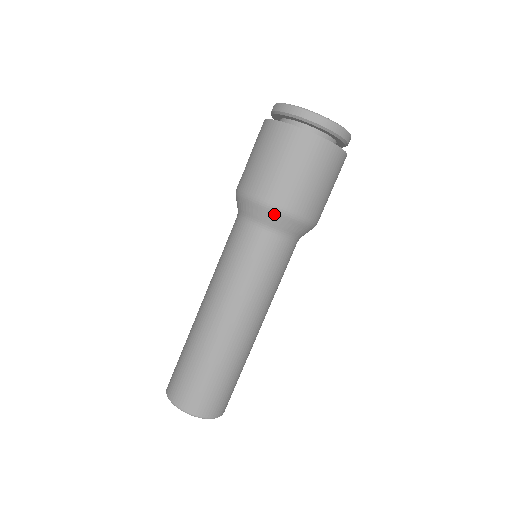
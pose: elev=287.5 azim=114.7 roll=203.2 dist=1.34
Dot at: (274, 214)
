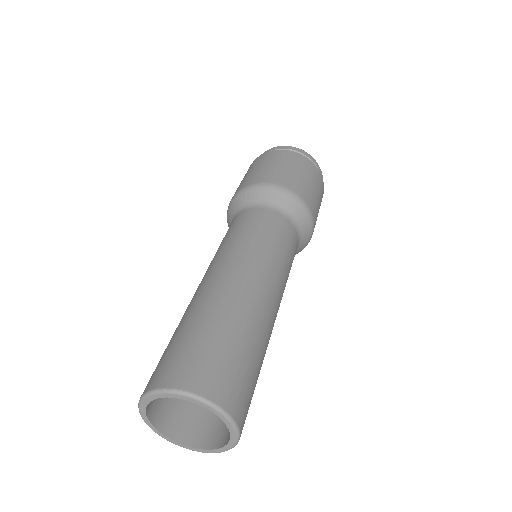
Dot at: (277, 191)
